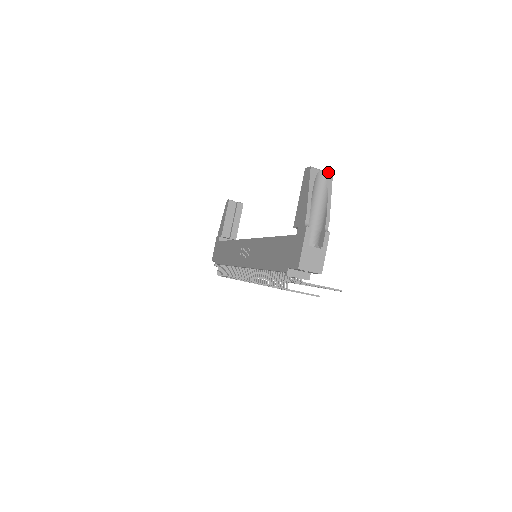
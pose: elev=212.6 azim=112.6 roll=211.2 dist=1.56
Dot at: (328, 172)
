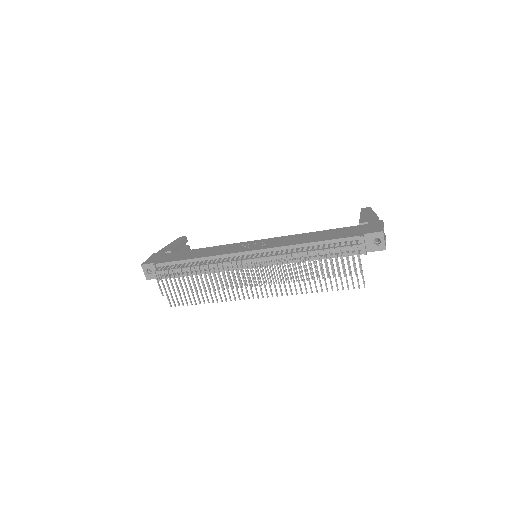
Dot at: occluded
